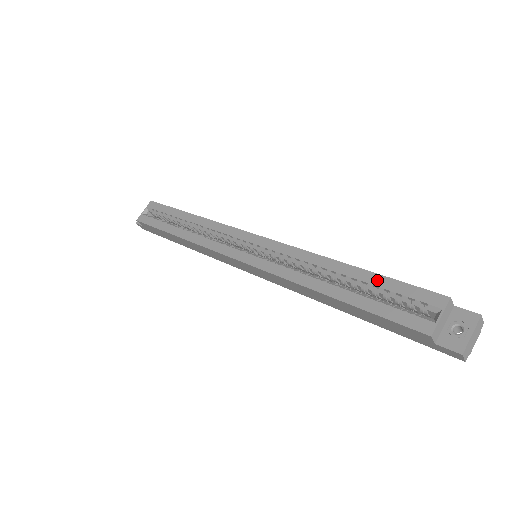
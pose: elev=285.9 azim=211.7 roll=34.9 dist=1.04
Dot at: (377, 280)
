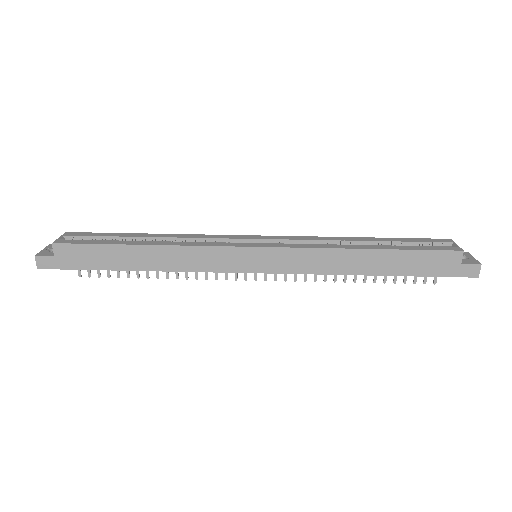
Dot at: (396, 239)
